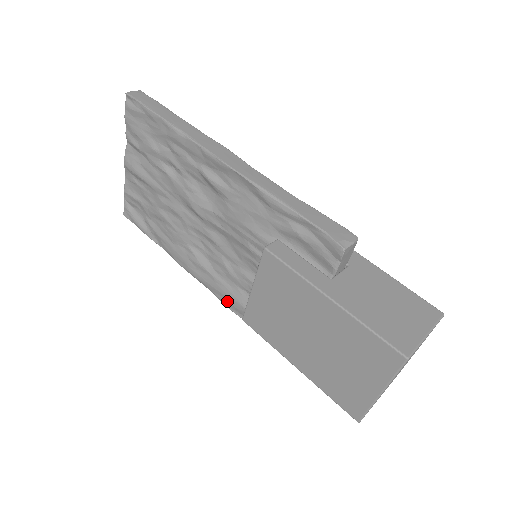
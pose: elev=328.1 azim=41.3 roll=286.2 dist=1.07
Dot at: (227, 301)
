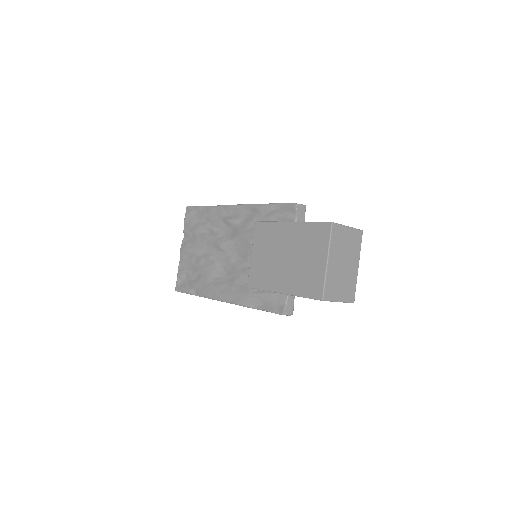
Dot at: (239, 299)
